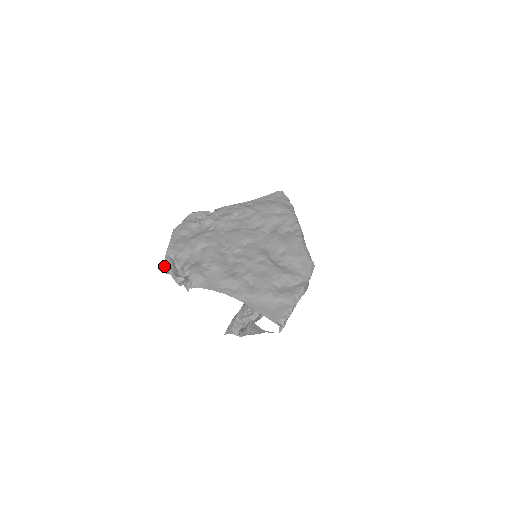
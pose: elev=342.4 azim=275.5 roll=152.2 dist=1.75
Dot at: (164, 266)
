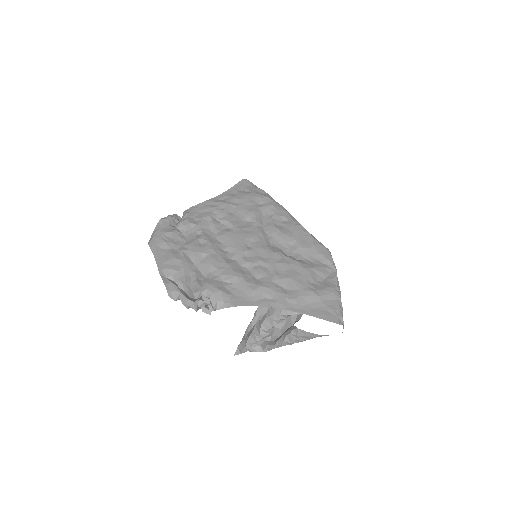
Dot at: (168, 292)
